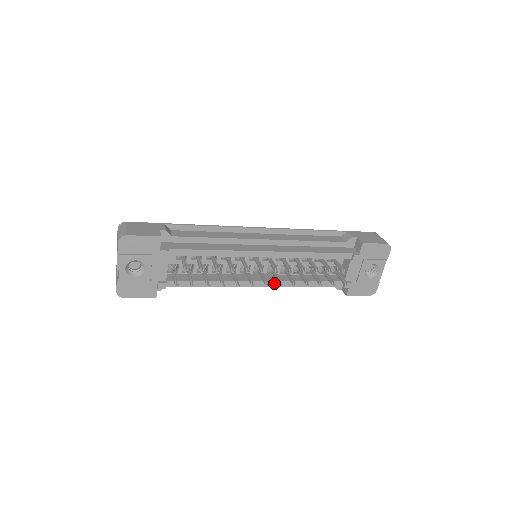
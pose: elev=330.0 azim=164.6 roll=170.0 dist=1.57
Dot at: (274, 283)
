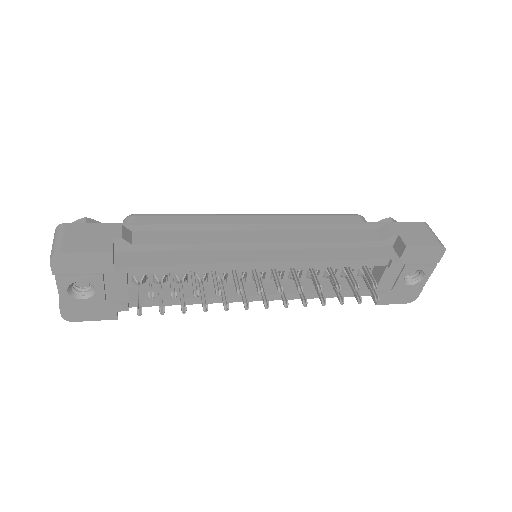
Dot at: (278, 296)
